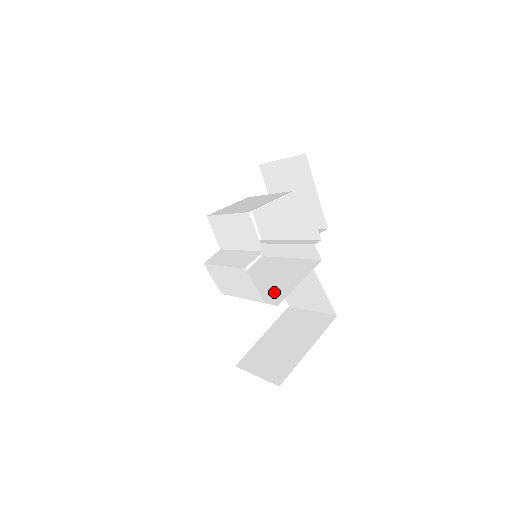
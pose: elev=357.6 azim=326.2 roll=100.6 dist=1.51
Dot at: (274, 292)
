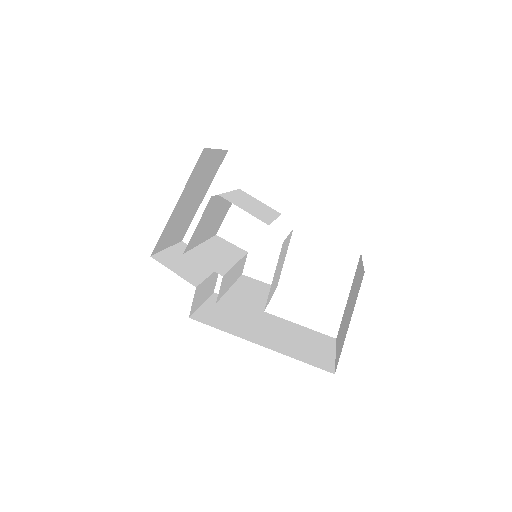
Dot at: (268, 296)
